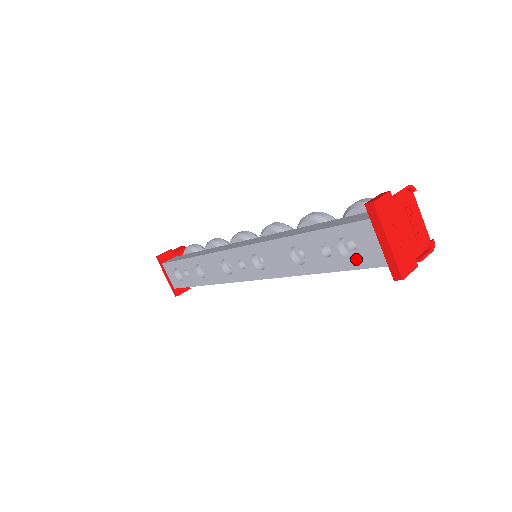
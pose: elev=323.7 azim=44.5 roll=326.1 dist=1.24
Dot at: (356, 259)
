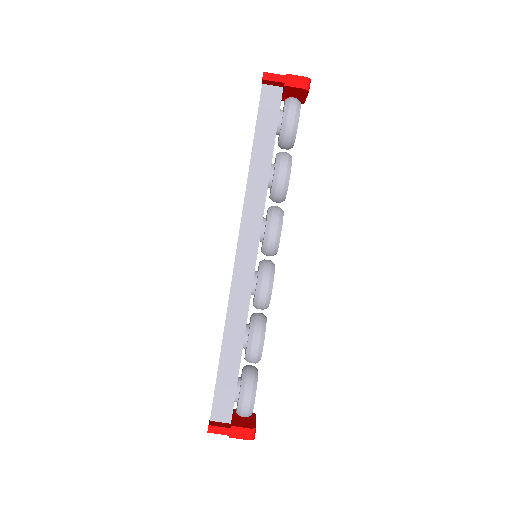
Dot at: occluded
